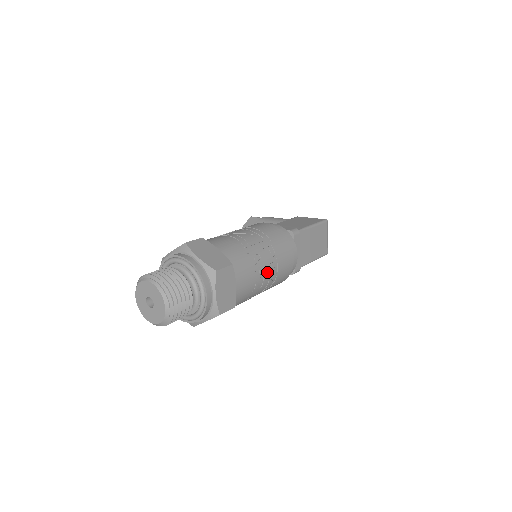
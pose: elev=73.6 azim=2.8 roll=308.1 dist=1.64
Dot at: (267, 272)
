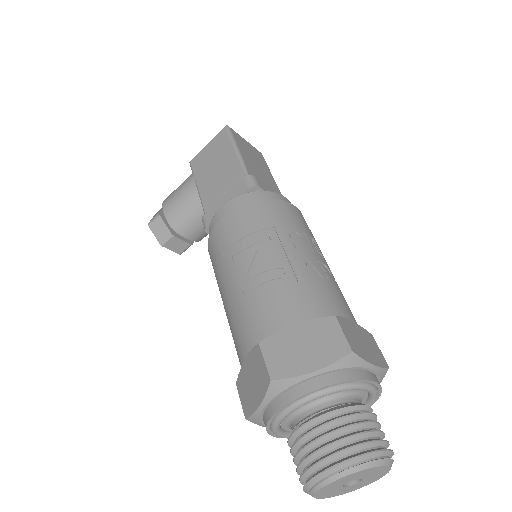
Dot at: (322, 259)
